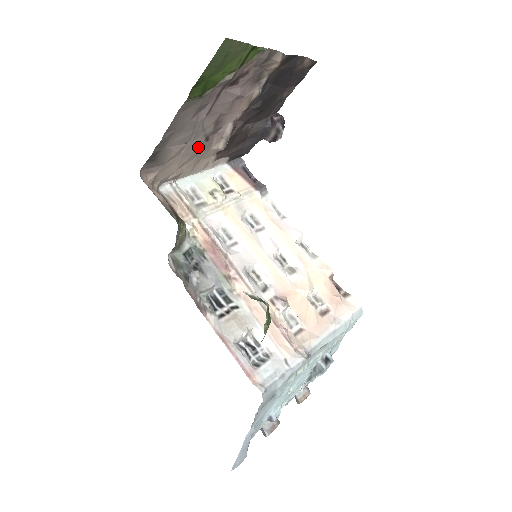
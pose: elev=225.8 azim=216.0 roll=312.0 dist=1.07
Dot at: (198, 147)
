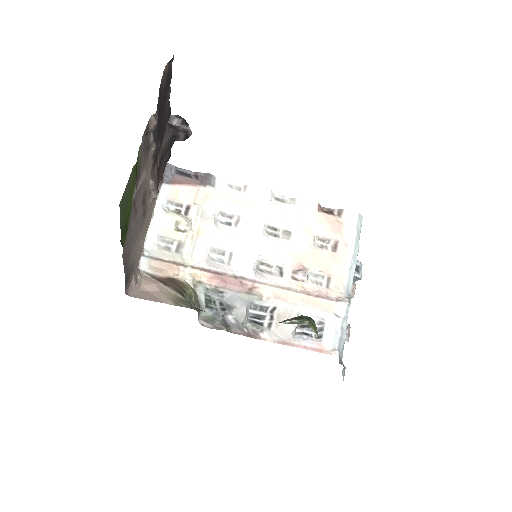
Dot at: (142, 224)
